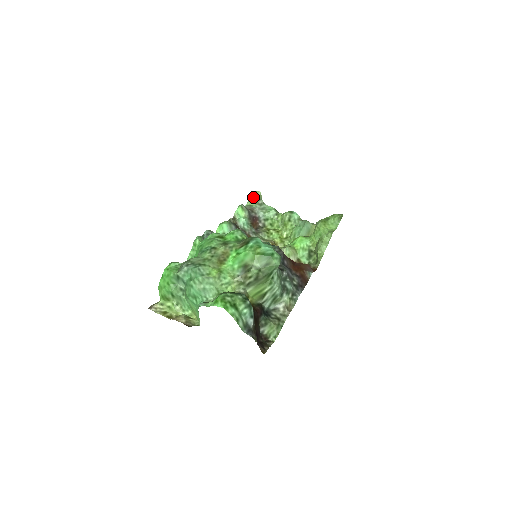
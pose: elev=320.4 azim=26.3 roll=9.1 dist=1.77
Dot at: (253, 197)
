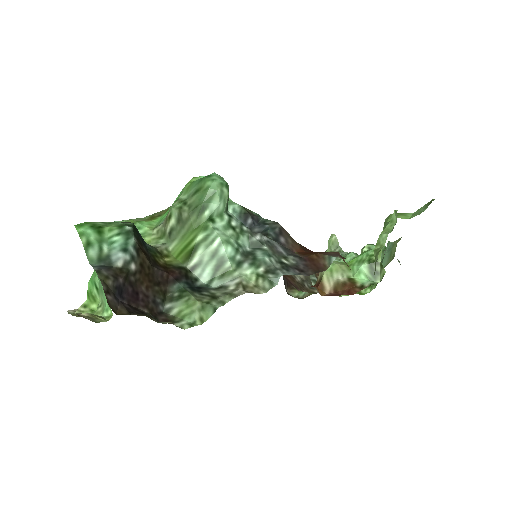
Dot at: (328, 246)
